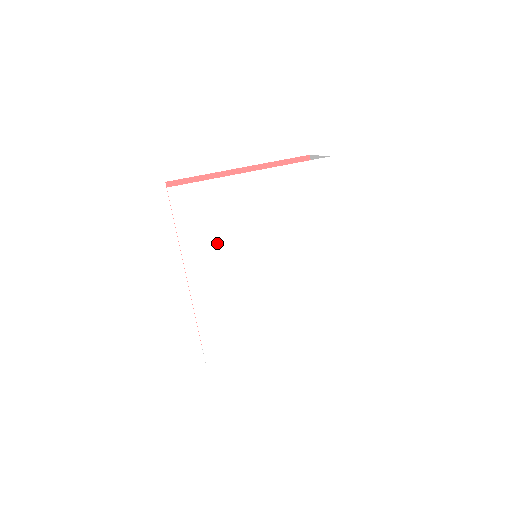
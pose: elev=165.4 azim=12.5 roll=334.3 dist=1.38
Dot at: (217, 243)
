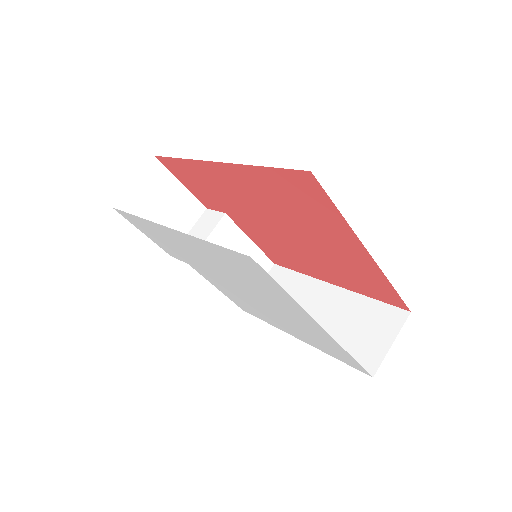
Dot at: (226, 266)
